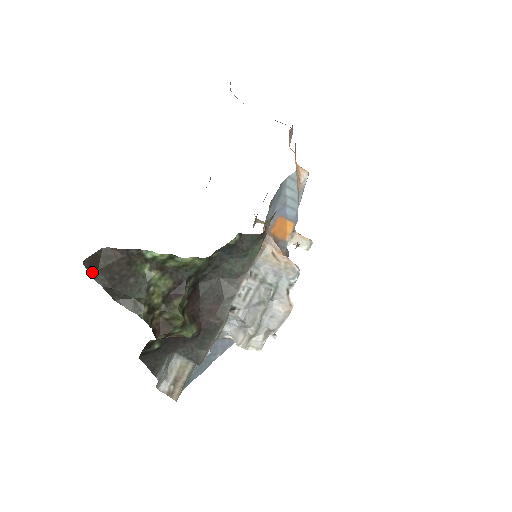
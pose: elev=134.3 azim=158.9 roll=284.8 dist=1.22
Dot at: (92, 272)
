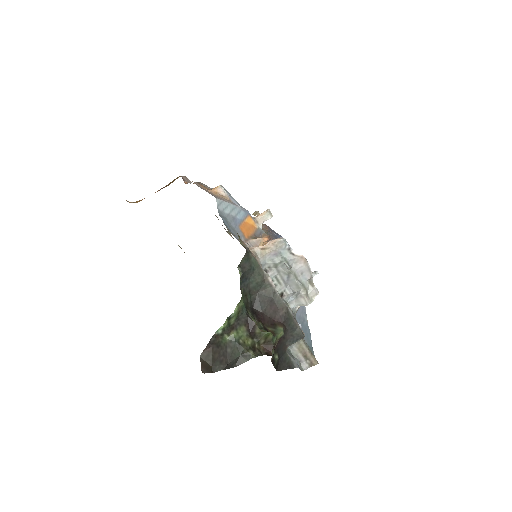
Dot at: (211, 371)
